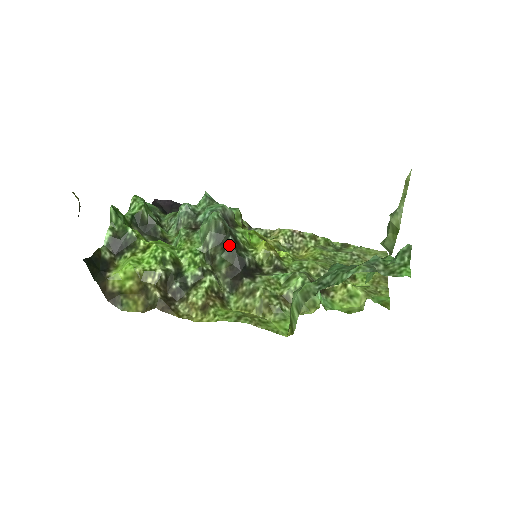
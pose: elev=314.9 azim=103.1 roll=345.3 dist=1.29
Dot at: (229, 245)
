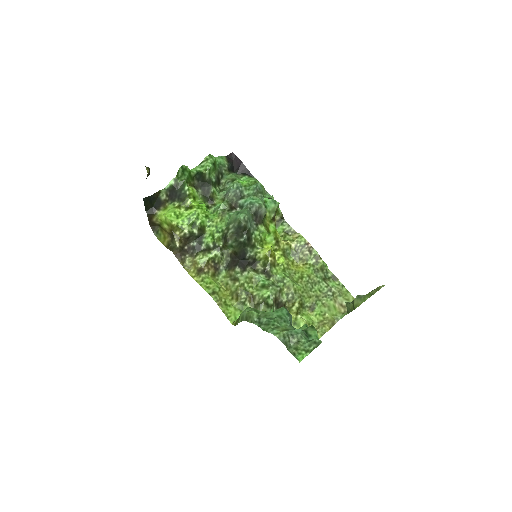
Dot at: (241, 240)
